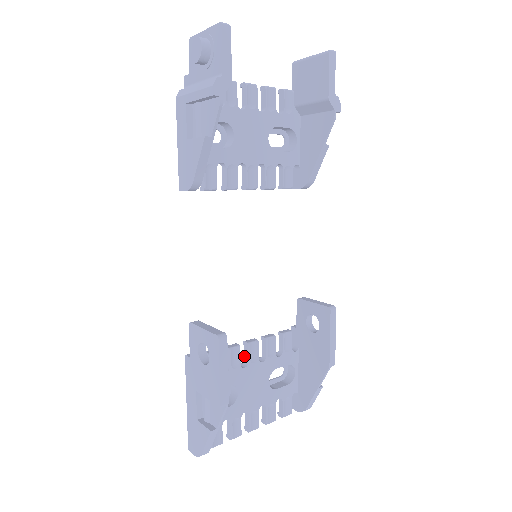
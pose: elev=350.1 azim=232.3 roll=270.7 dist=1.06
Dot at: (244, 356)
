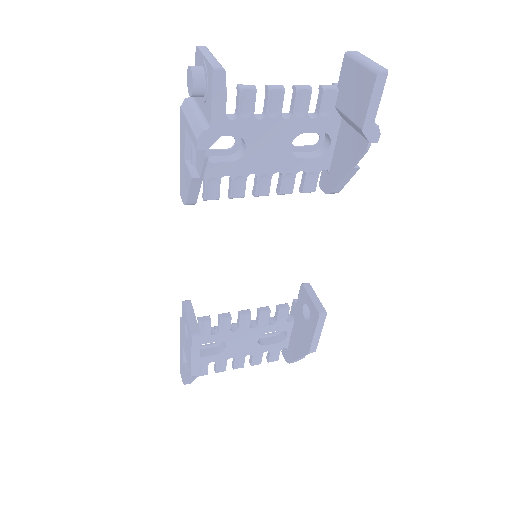
Dot at: (237, 321)
